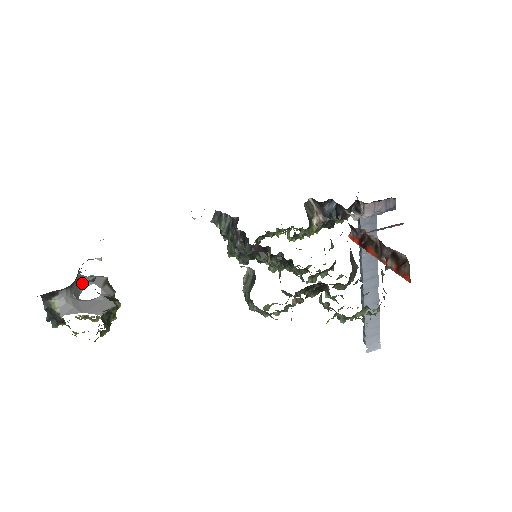
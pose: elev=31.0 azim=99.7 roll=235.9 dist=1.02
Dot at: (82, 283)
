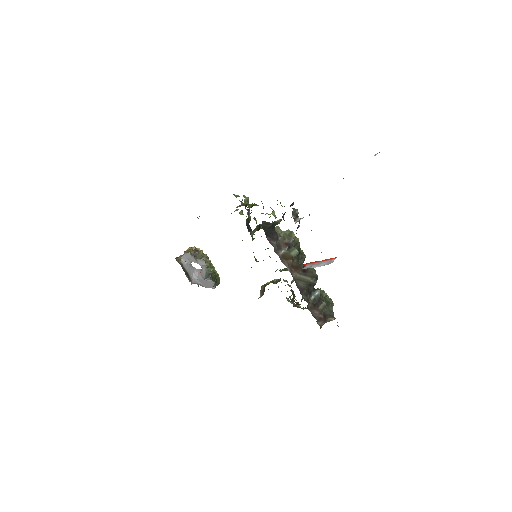
Dot at: (188, 265)
